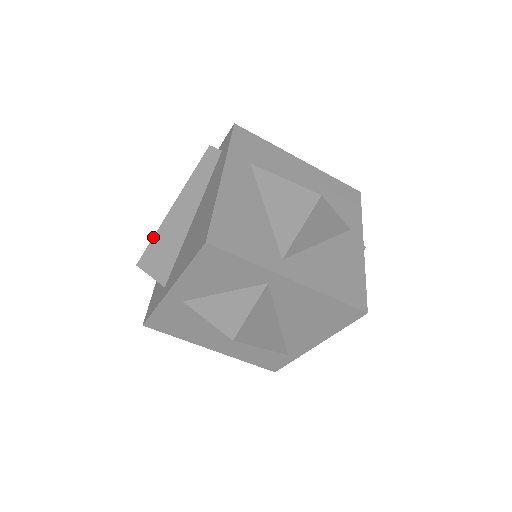
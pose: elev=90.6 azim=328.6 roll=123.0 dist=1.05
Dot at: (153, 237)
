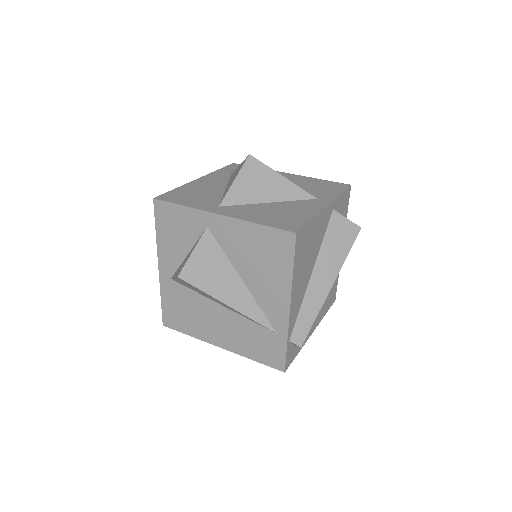
Dot at: occluded
